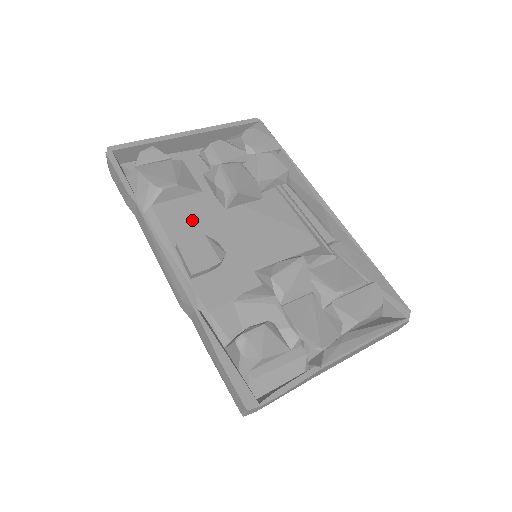
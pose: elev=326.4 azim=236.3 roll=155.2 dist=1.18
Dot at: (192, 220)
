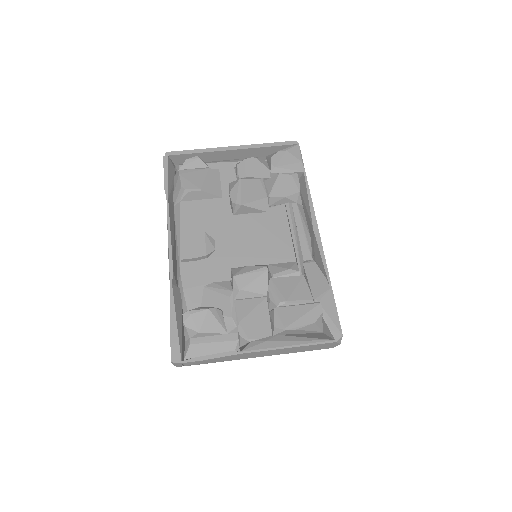
Dot at: (203, 219)
